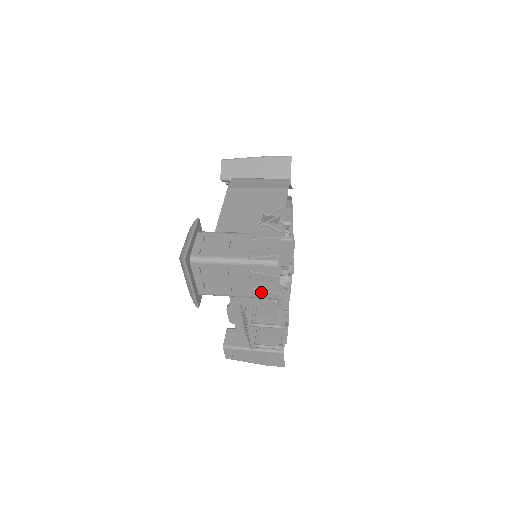
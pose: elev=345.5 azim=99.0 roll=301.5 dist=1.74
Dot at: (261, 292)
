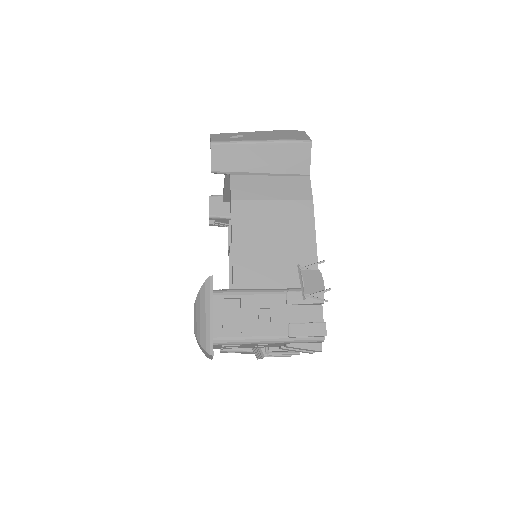
Dot at: (292, 350)
